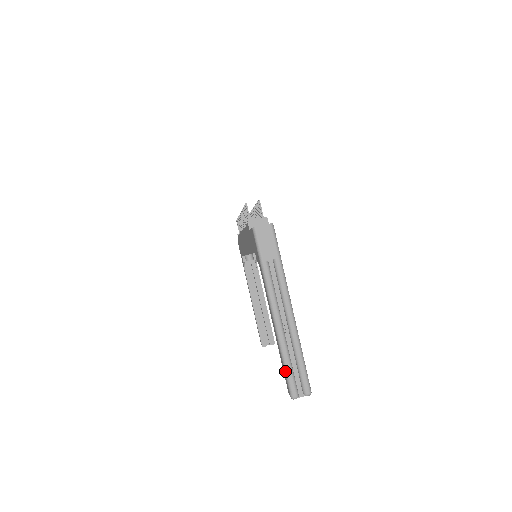
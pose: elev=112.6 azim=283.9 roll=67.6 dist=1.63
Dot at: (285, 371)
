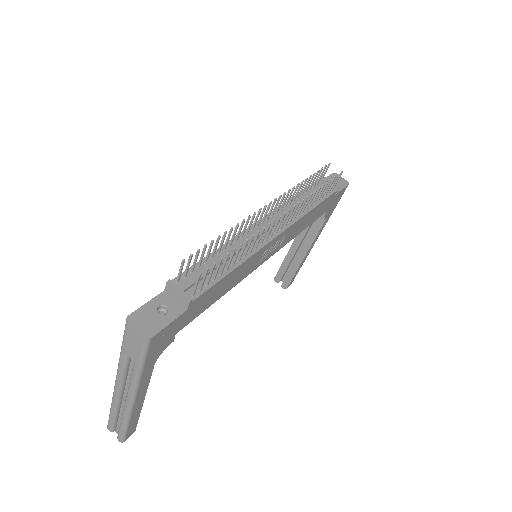
Dot at: occluded
